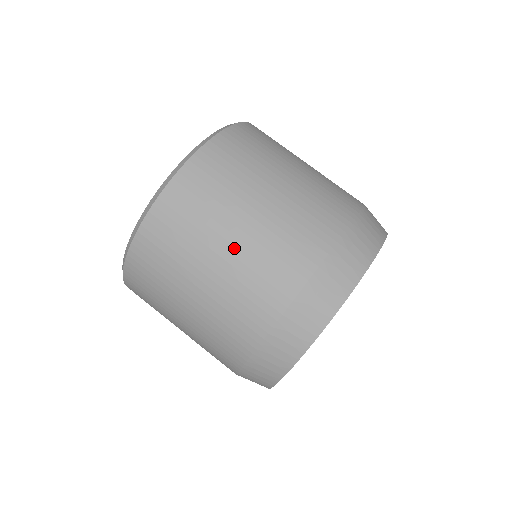
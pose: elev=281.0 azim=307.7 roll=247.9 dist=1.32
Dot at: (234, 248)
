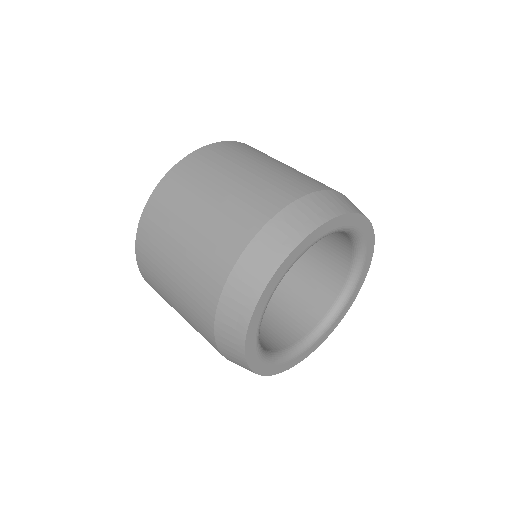
Dot at: (279, 166)
